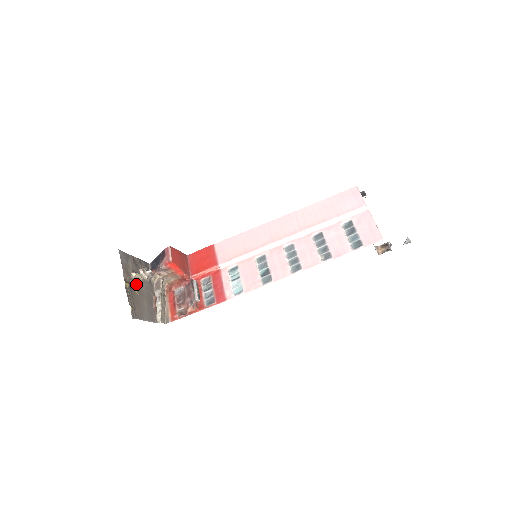
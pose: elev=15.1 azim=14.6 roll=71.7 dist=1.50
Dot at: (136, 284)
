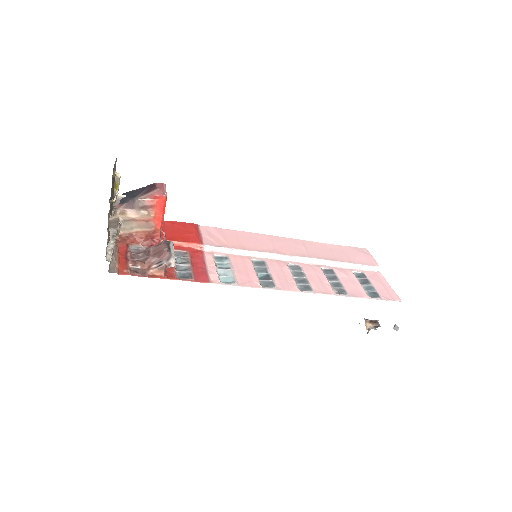
Dot at: occluded
